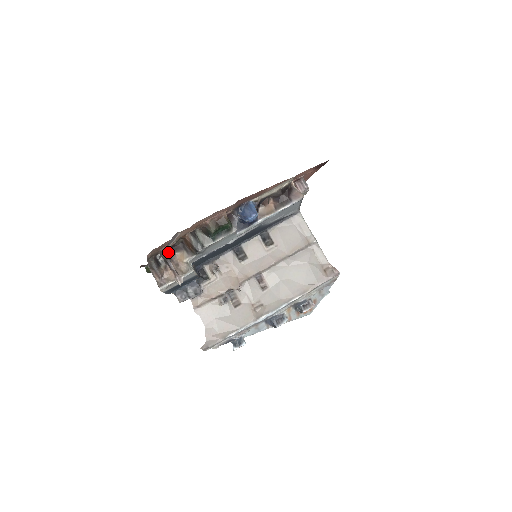
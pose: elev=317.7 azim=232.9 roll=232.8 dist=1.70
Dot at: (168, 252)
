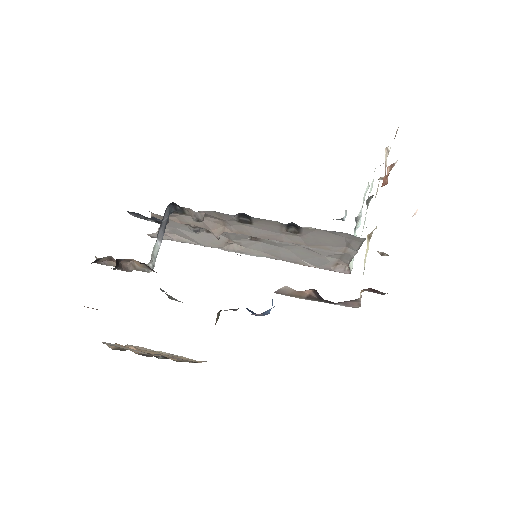
Dot at: (118, 259)
